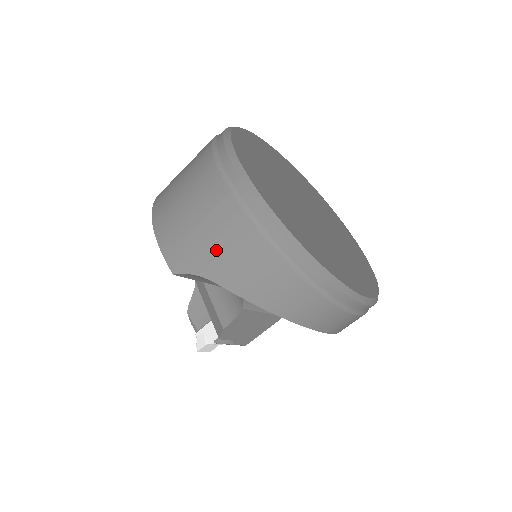
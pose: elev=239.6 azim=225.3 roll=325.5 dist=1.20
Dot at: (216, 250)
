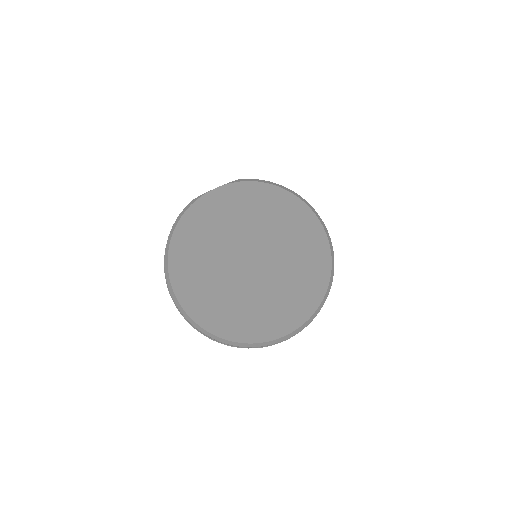
Dot at: occluded
